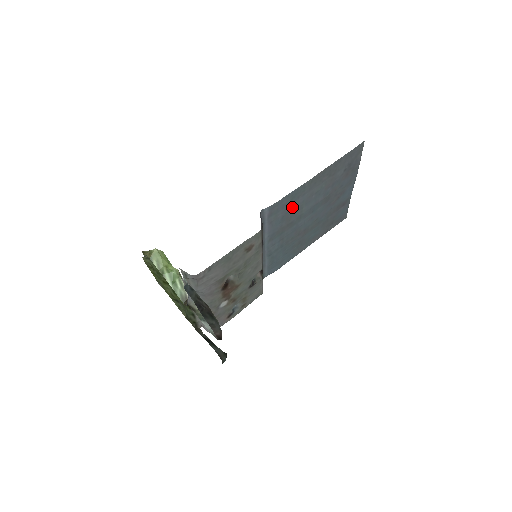
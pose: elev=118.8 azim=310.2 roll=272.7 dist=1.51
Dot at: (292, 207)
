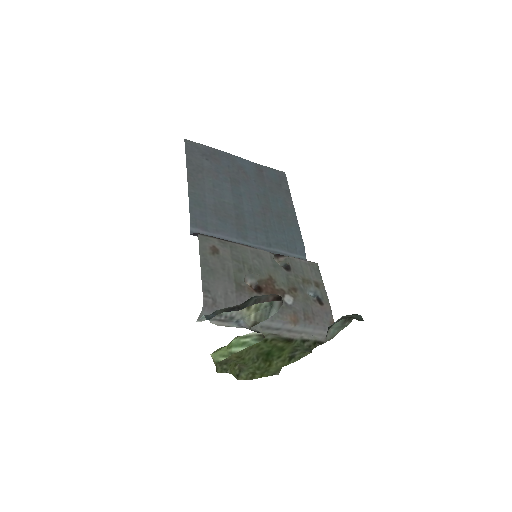
Dot at: (213, 209)
